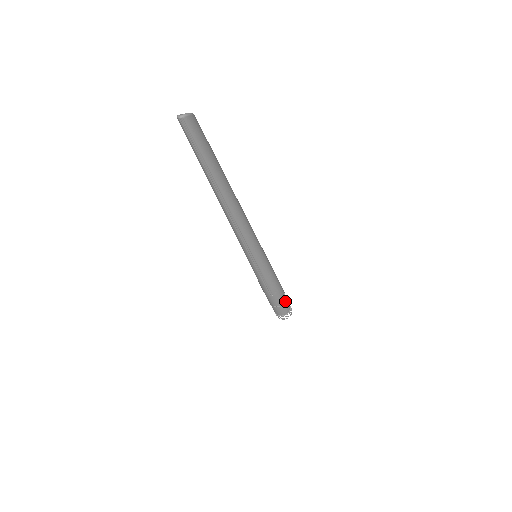
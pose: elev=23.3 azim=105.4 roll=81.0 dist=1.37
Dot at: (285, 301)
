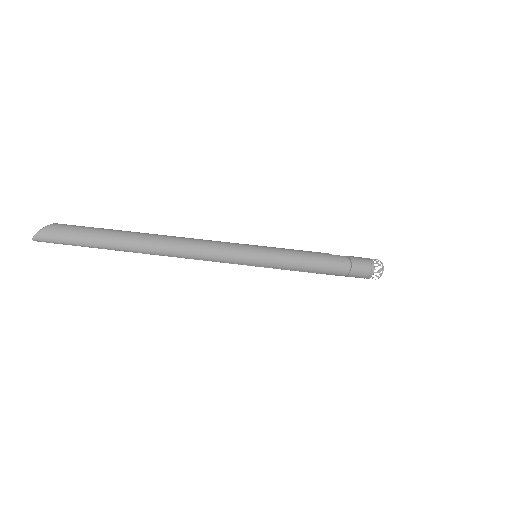
Dot at: (351, 268)
